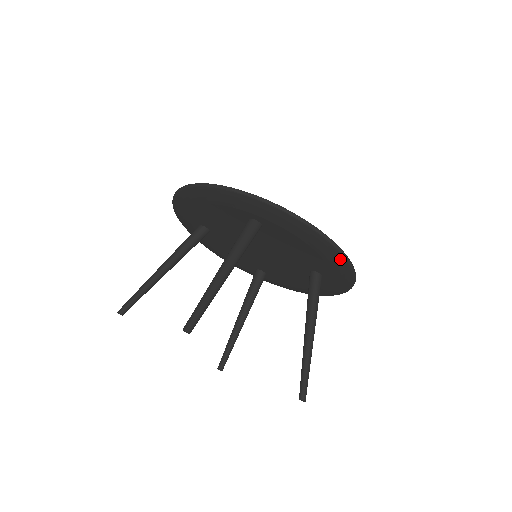
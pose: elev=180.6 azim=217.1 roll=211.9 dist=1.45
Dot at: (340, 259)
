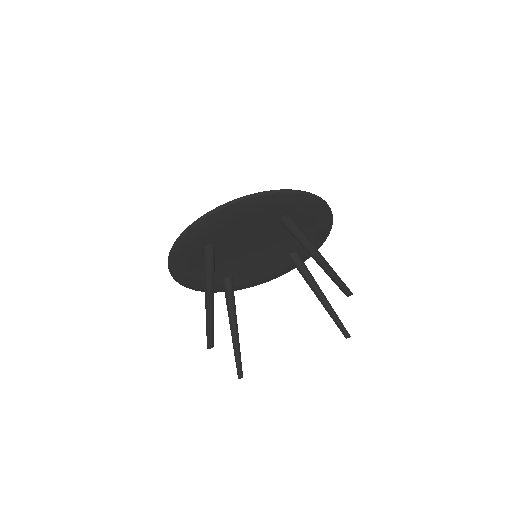
Dot at: (256, 200)
